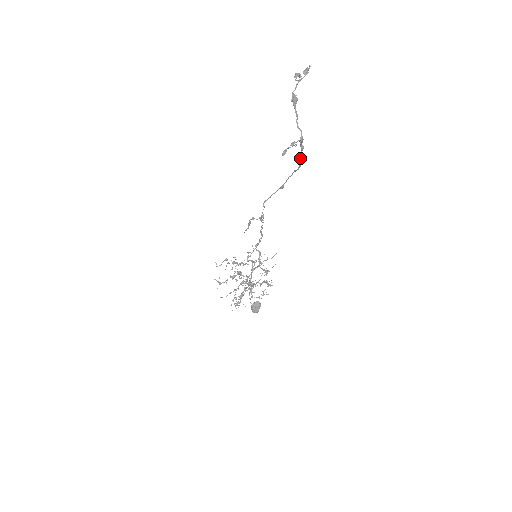
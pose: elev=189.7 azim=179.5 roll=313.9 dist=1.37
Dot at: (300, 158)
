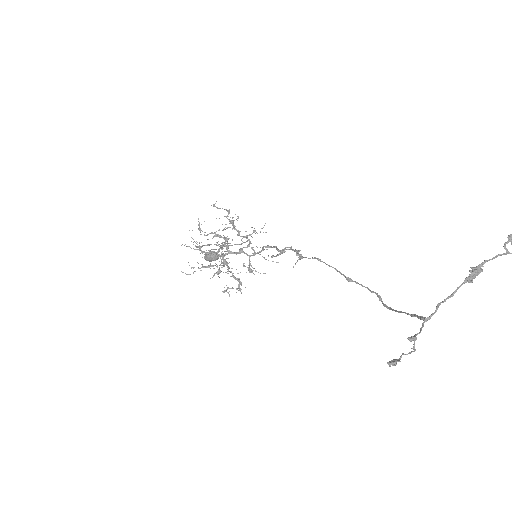
Dot at: (399, 311)
